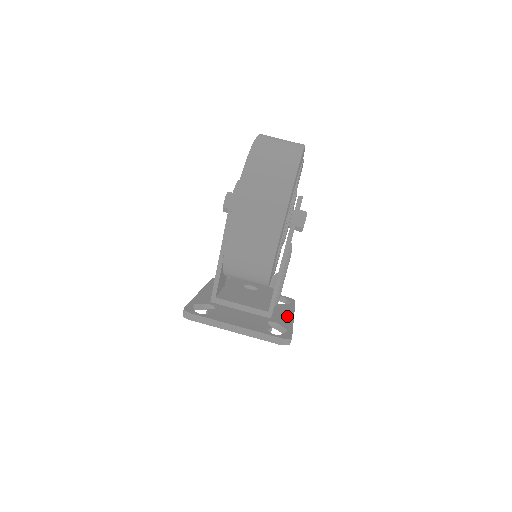
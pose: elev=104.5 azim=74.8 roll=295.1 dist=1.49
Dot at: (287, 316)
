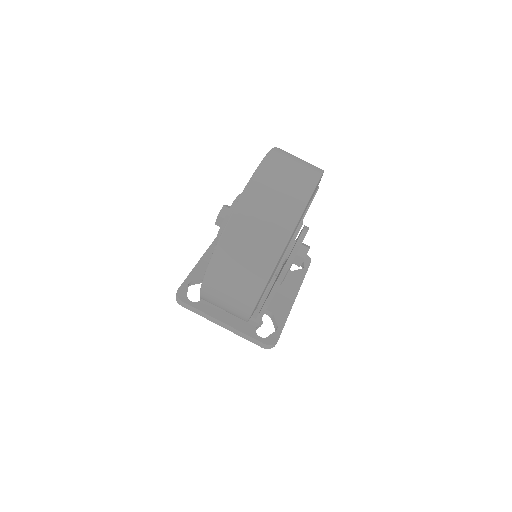
Dot at: (288, 297)
